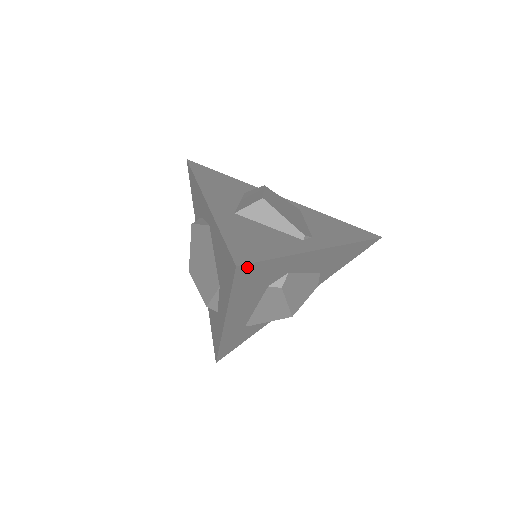
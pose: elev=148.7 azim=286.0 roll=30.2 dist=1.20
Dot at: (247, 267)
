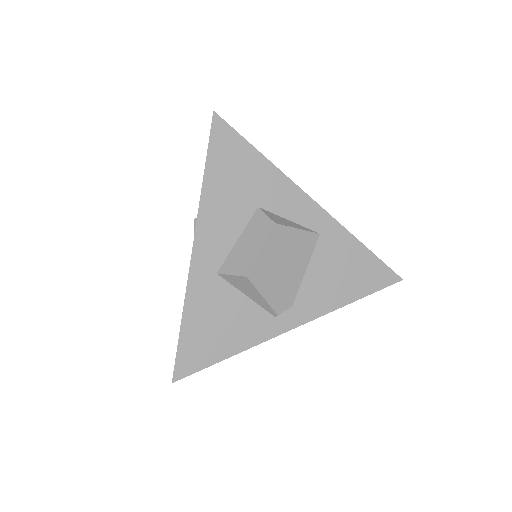
Dot at: (187, 372)
